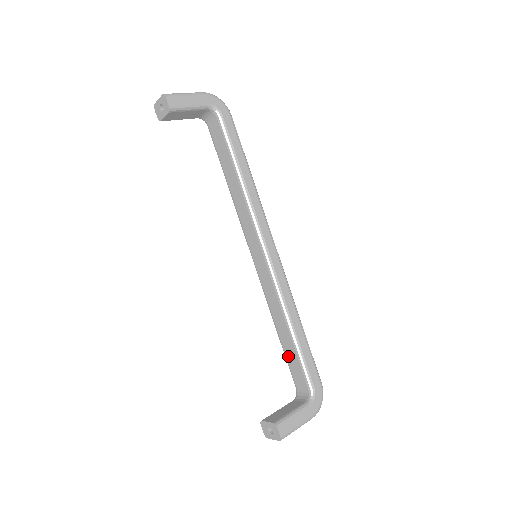
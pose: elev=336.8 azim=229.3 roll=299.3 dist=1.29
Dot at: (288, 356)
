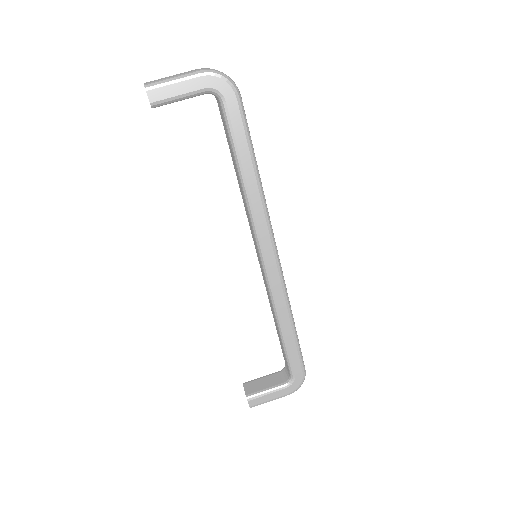
Dot at: occluded
